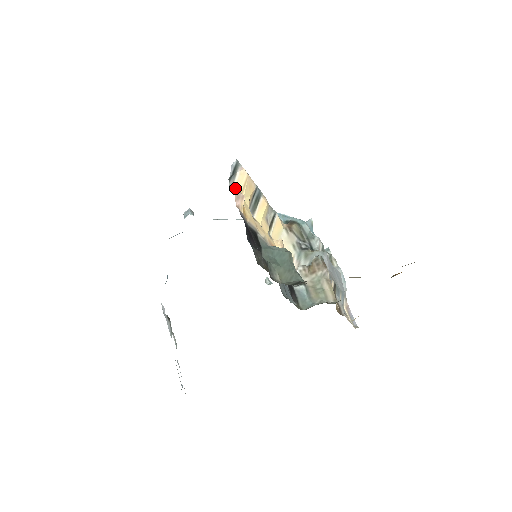
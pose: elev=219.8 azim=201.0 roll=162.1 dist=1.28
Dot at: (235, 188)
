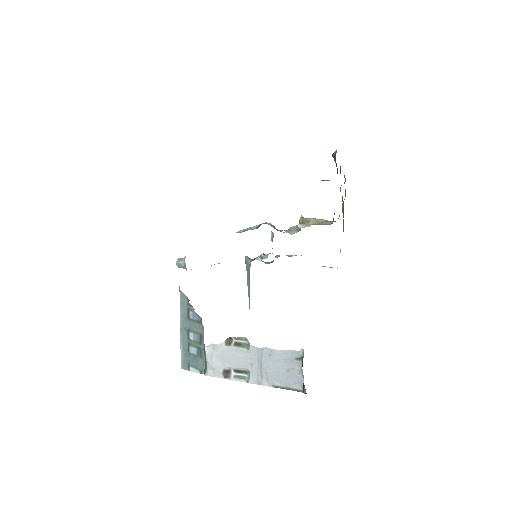
Dot at: occluded
